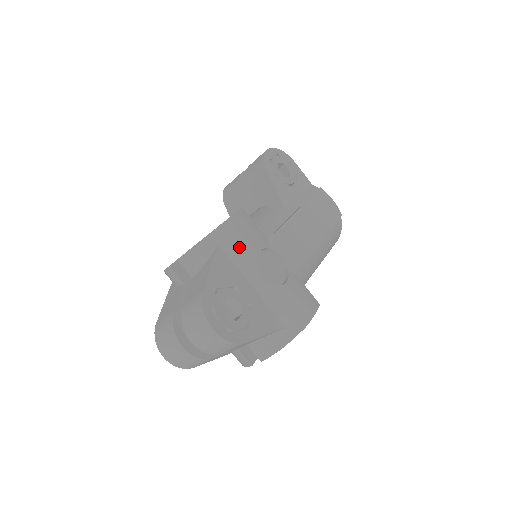
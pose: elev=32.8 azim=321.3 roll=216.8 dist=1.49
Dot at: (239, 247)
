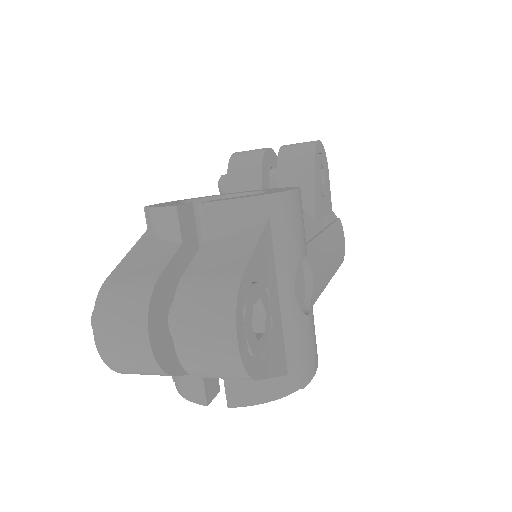
Dot at: (290, 236)
